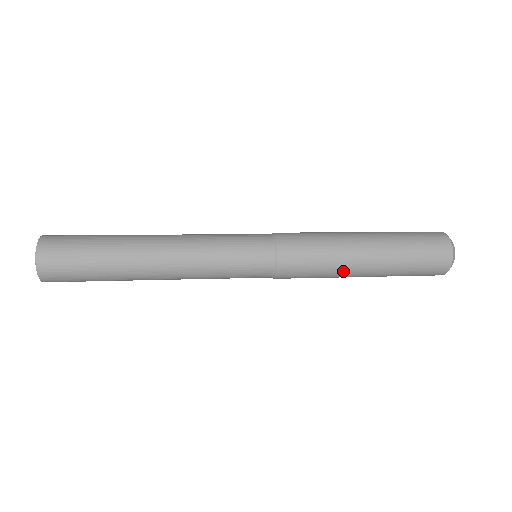
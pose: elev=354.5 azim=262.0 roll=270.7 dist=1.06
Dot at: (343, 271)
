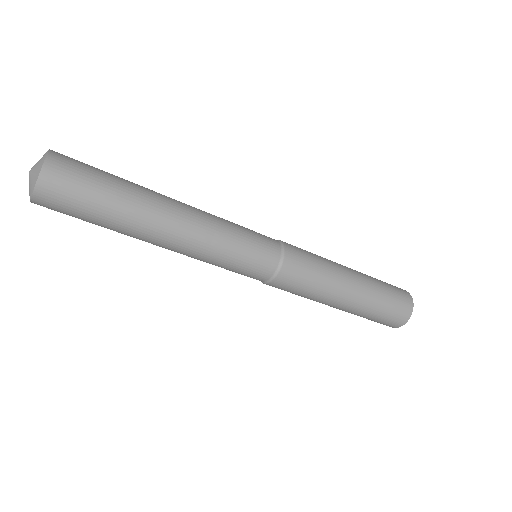
Dot at: (336, 284)
